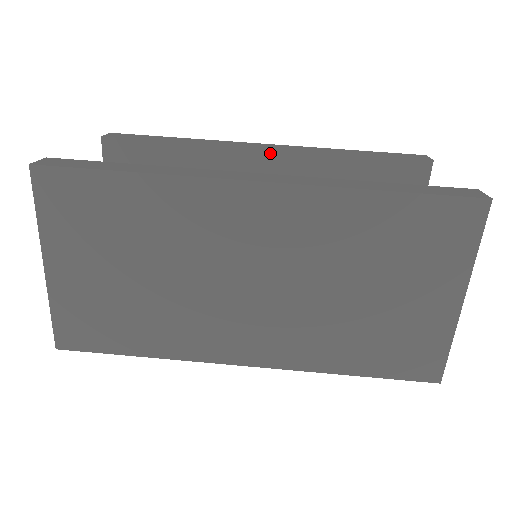
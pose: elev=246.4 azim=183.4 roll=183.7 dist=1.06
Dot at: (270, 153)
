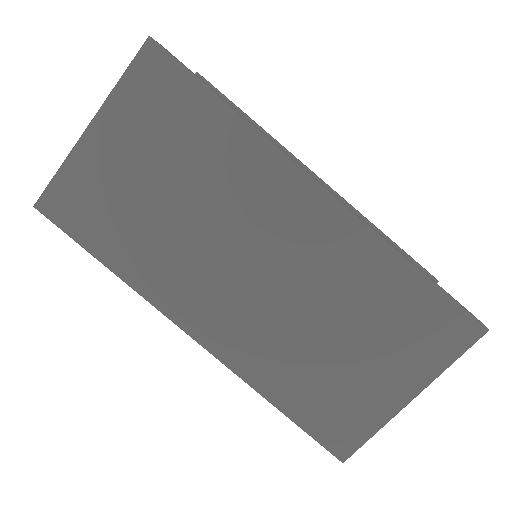
Dot at: occluded
